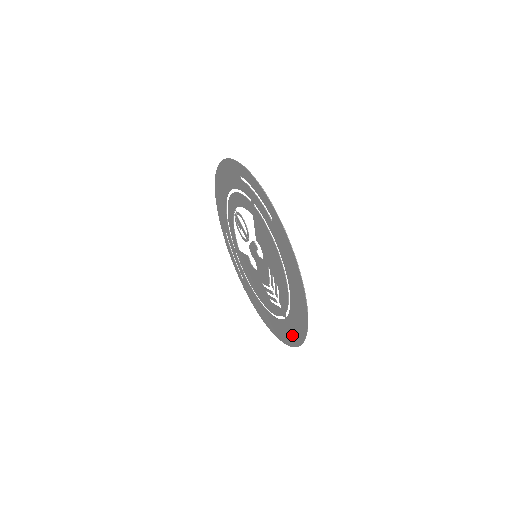
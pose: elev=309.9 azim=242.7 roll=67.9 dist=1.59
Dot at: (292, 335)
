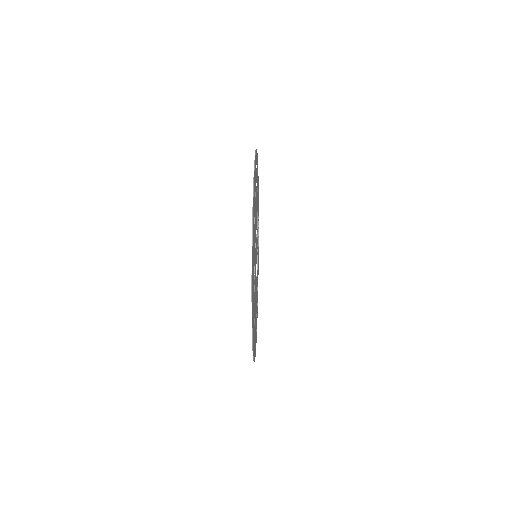
Dot at: occluded
